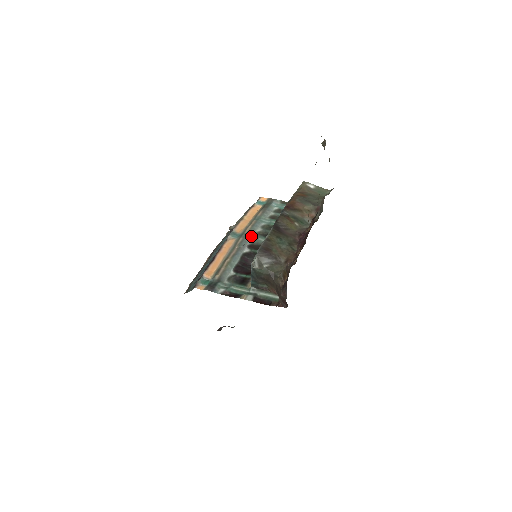
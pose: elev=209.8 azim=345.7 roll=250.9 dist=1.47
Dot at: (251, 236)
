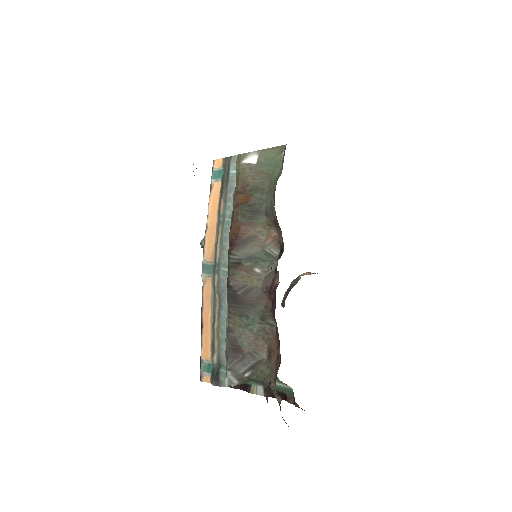
Dot at: (225, 266)
